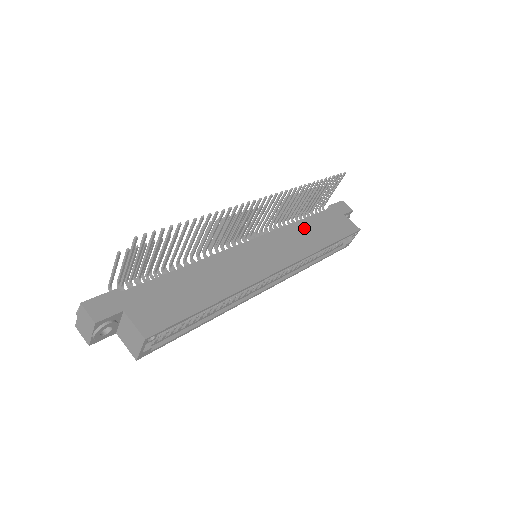
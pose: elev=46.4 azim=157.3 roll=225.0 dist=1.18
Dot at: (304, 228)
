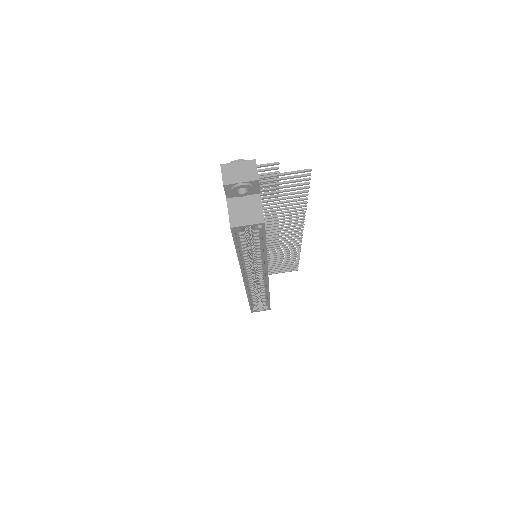
Dot at: occluded
